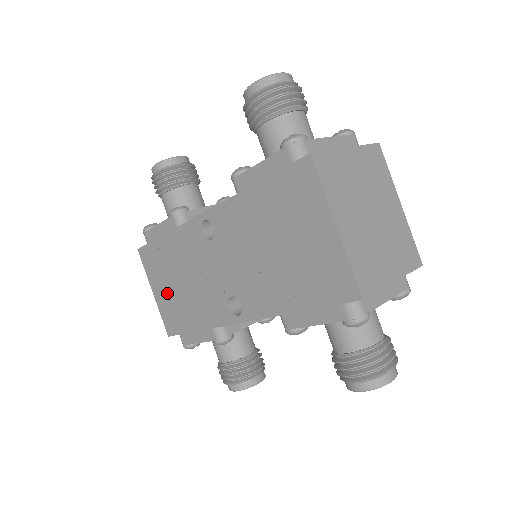
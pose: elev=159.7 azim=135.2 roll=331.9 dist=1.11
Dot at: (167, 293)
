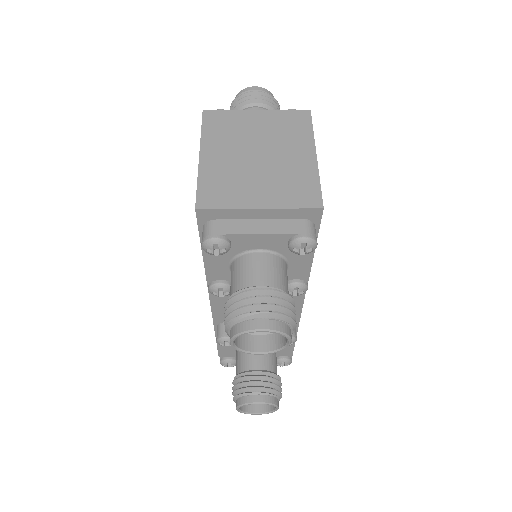
Dot at: occluded
